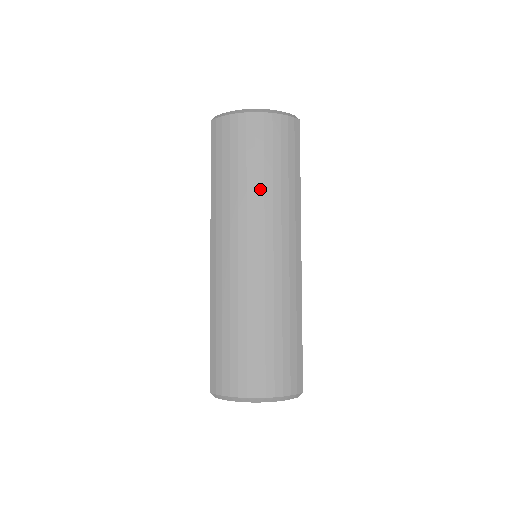
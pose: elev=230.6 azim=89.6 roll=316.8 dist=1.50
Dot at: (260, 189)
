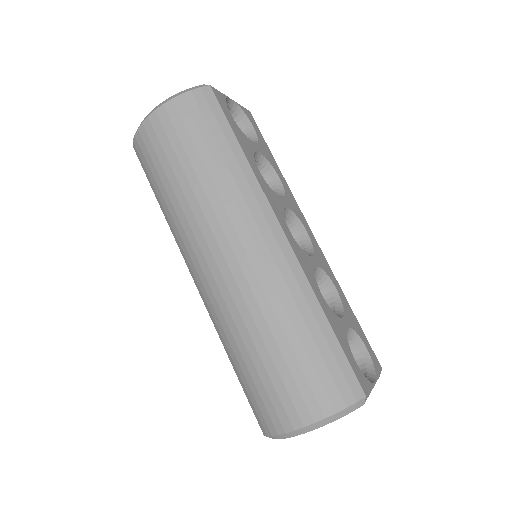
Dot at: (197, 187)
